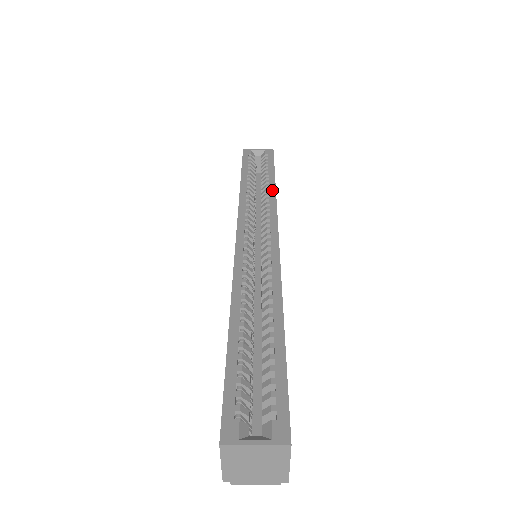
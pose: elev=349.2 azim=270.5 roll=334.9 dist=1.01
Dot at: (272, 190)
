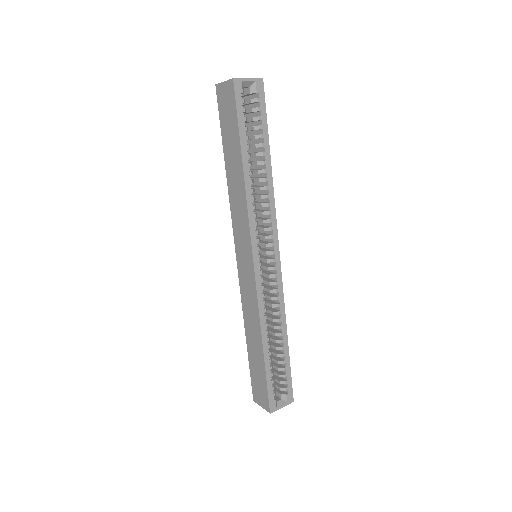
Dot at: (270, 181)
